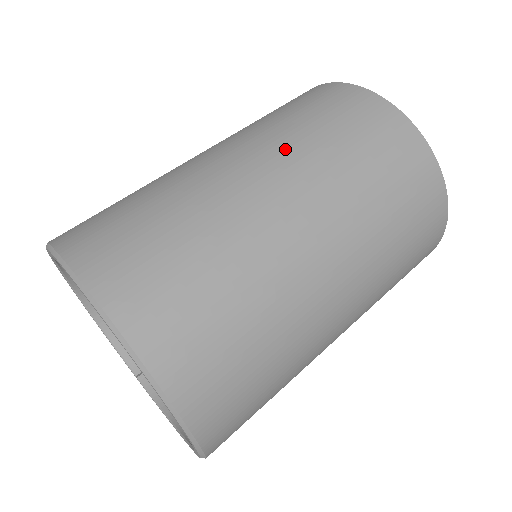
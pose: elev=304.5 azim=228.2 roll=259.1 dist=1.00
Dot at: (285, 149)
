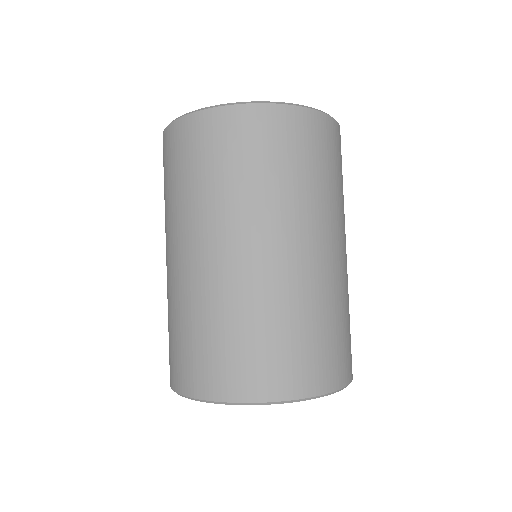
Dot at: (259, 214)
